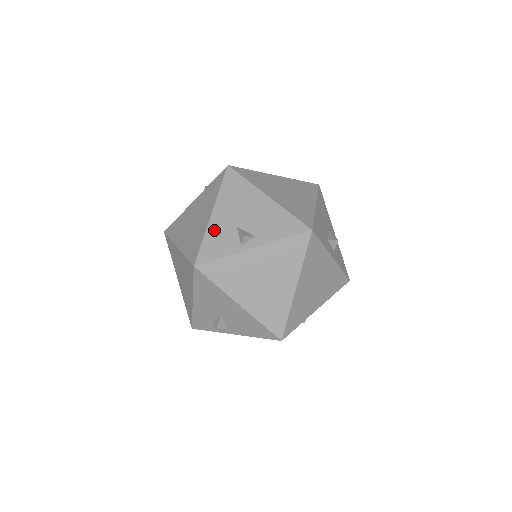
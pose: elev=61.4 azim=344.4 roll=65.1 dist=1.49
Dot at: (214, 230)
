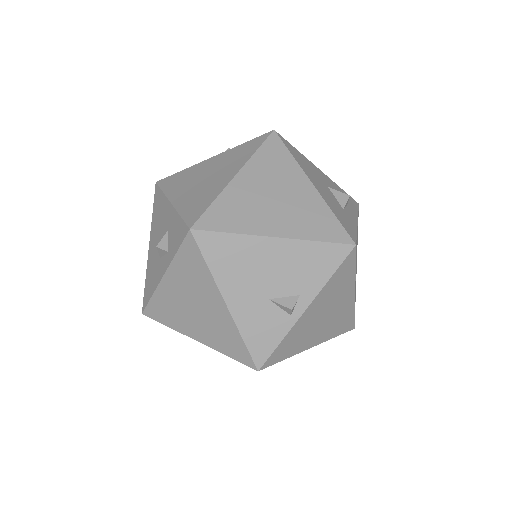
Dot at: (246, 320)
